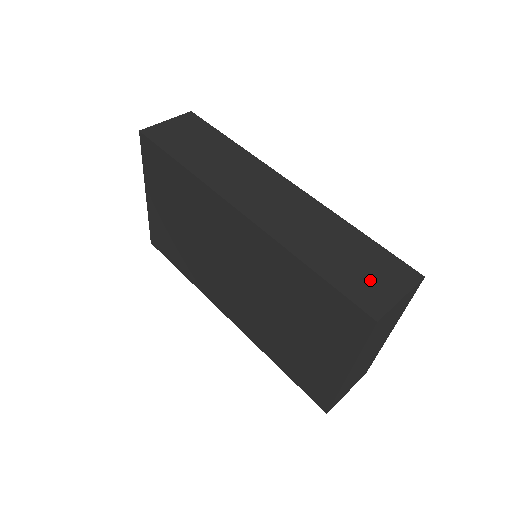
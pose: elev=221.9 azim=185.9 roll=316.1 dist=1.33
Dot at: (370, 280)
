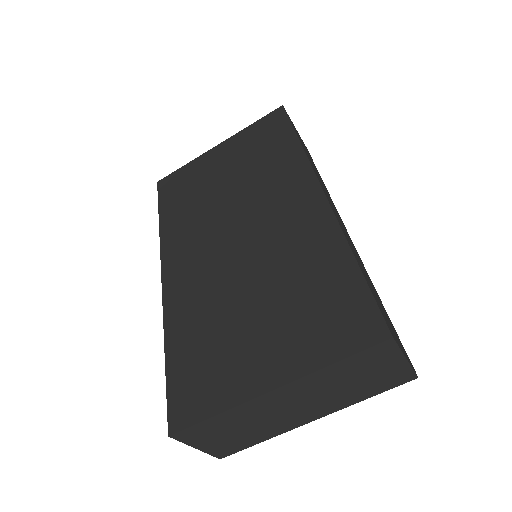
Dot at: occluded
